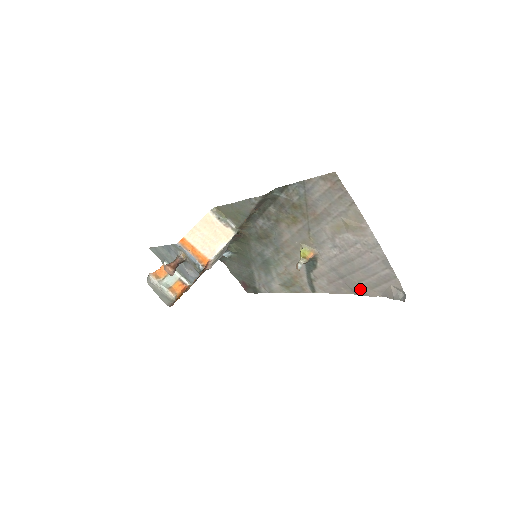
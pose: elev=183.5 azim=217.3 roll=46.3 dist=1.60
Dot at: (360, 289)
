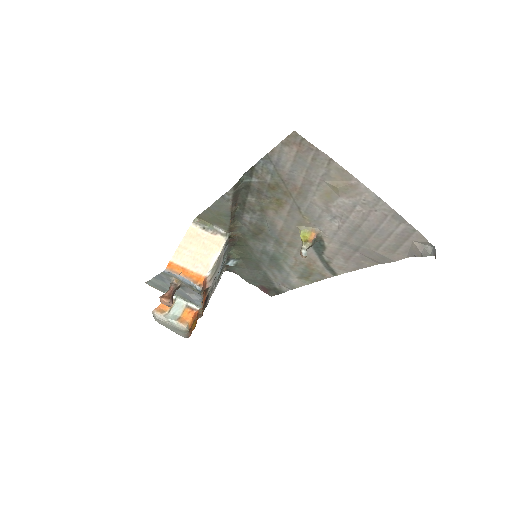
Dot at: (381, 256)
